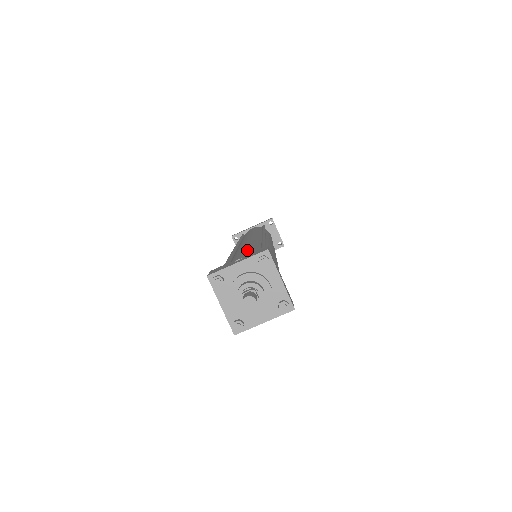
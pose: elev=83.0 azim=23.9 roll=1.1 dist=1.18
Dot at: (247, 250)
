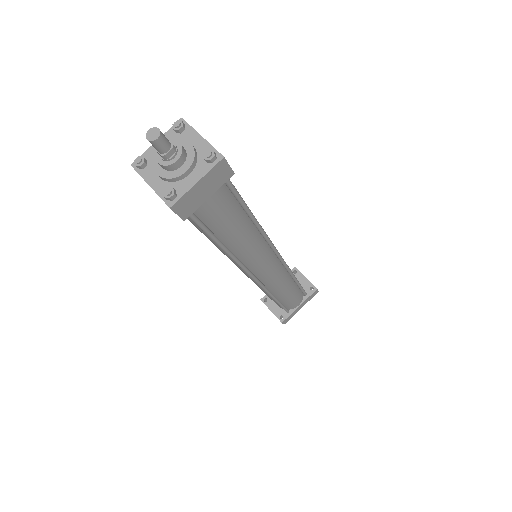
Dot at: occluded
